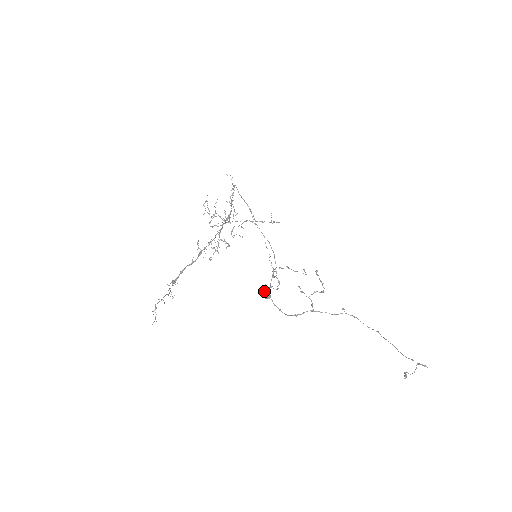
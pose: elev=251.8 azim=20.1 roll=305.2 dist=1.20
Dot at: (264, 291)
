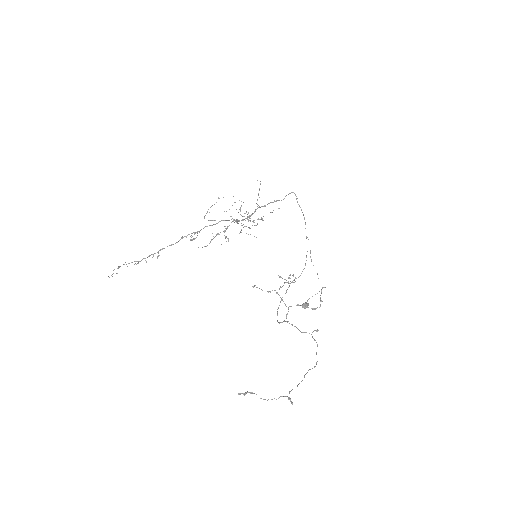
Dot at: (307, 301)
